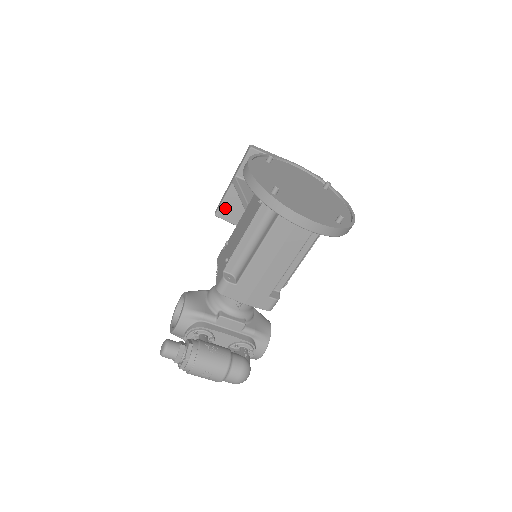
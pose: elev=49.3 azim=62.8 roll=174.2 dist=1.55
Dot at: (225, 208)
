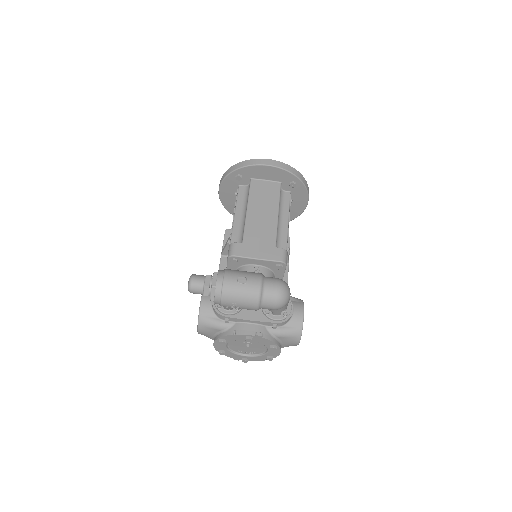
Dot at: occluded
